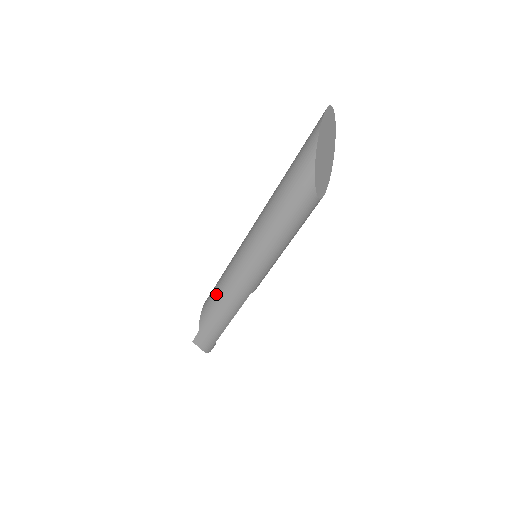
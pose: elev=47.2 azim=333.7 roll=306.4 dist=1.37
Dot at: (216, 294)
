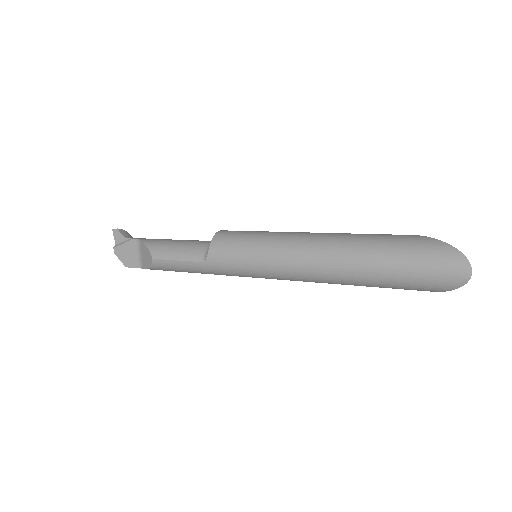
Dot at: occluded
